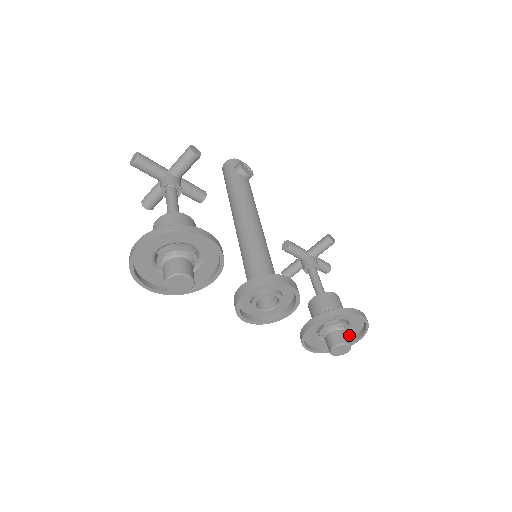
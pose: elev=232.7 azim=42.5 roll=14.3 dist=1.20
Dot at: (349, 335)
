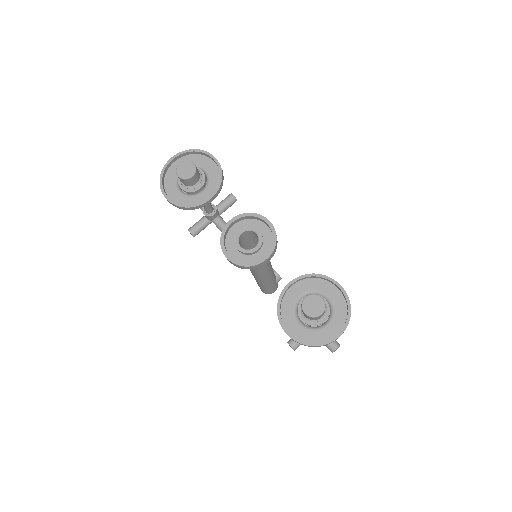
Dot at: (333, 327)
